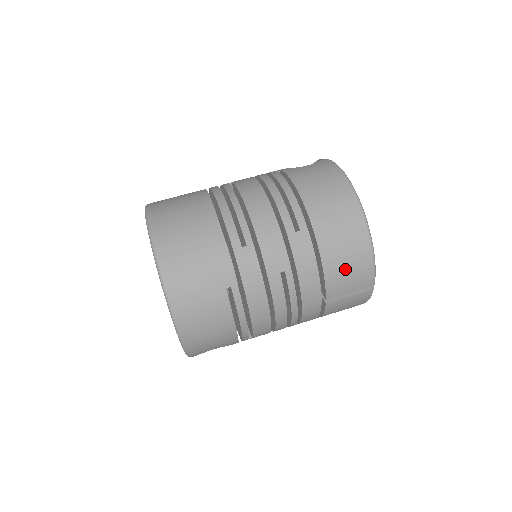
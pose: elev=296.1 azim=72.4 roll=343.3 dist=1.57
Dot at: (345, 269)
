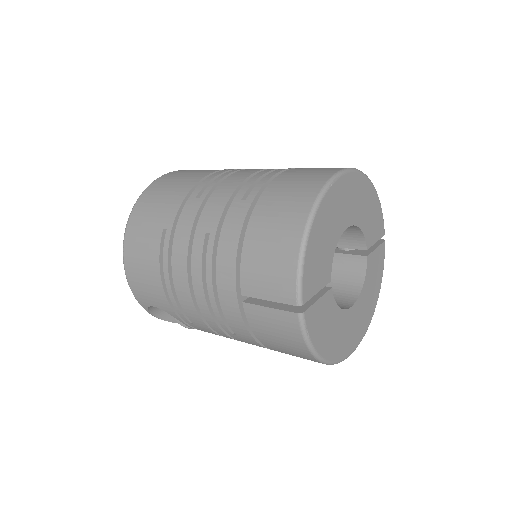
Dot at: (264, 259)
